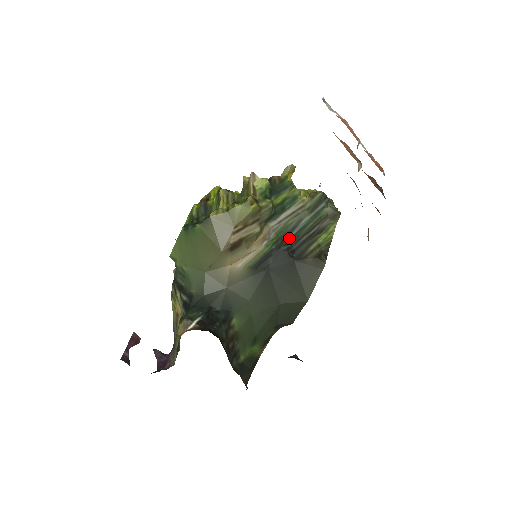
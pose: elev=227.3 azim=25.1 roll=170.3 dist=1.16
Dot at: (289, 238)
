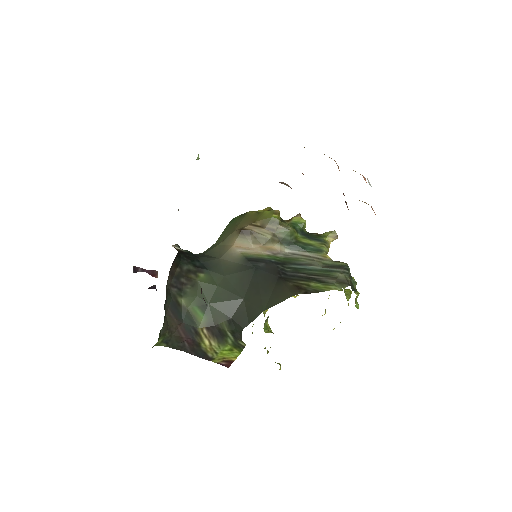
Dot at: (291, 266)
